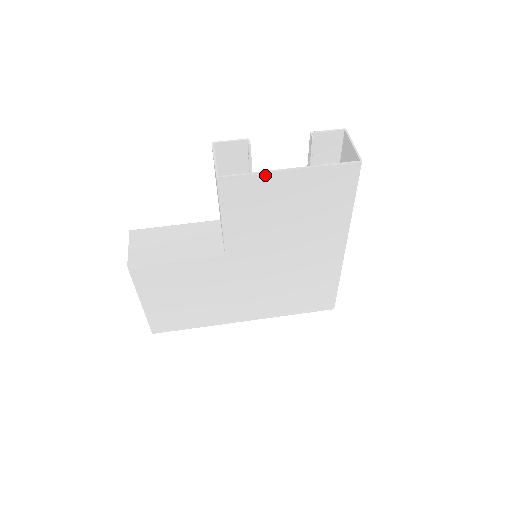
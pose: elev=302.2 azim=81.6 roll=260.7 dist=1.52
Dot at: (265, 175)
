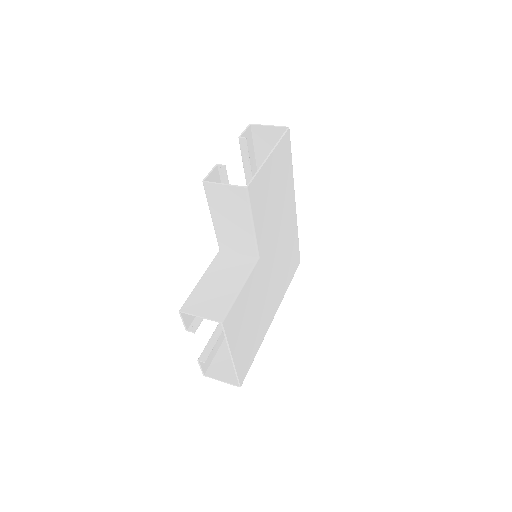
Dot at: (263, 168)
